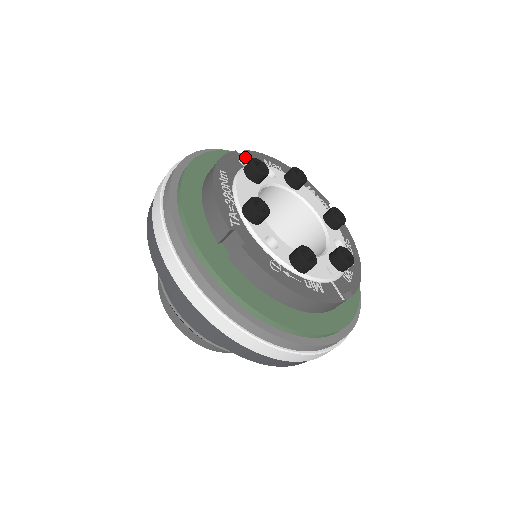
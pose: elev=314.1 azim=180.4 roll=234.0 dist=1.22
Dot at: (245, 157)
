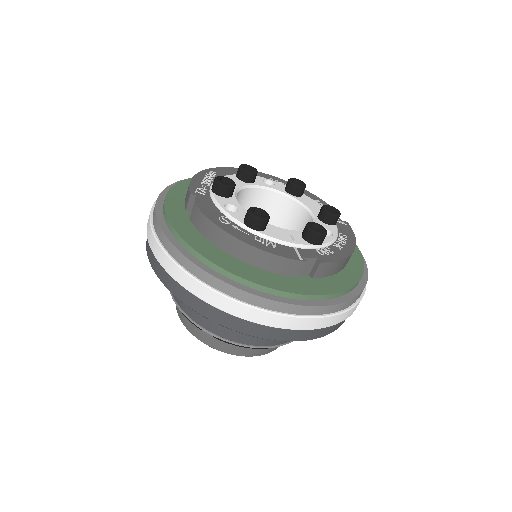
Dot at: occluded
